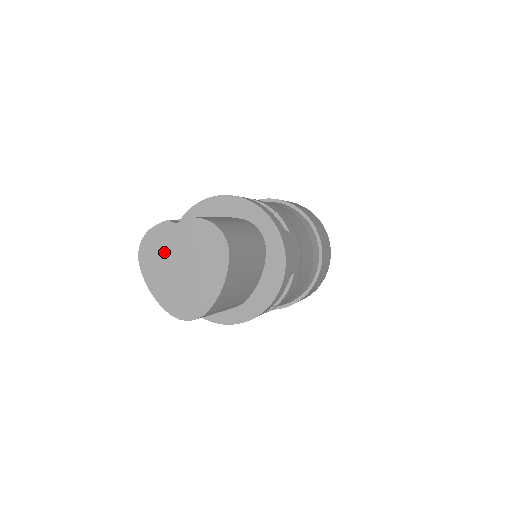
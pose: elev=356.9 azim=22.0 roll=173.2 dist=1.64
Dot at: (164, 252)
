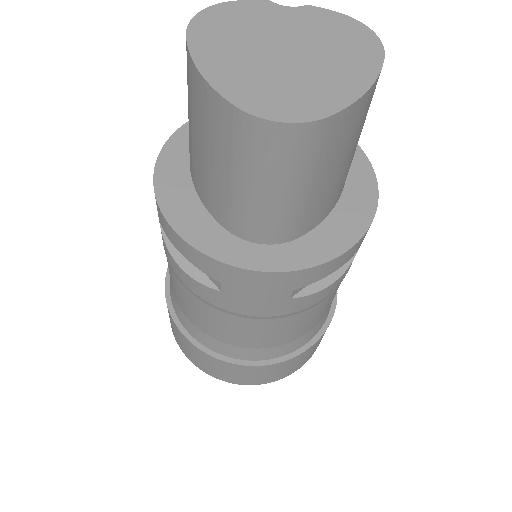
Dot at: (249, 29)
